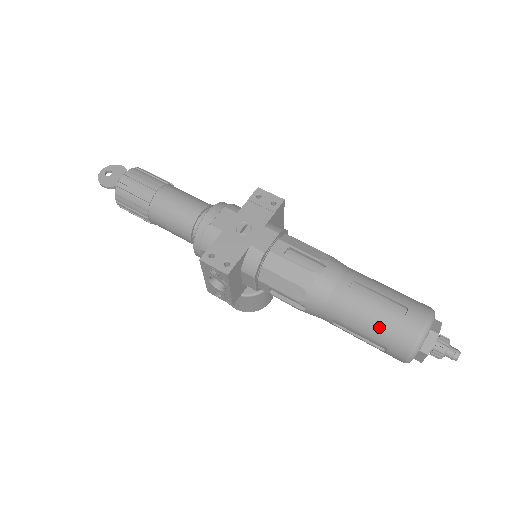
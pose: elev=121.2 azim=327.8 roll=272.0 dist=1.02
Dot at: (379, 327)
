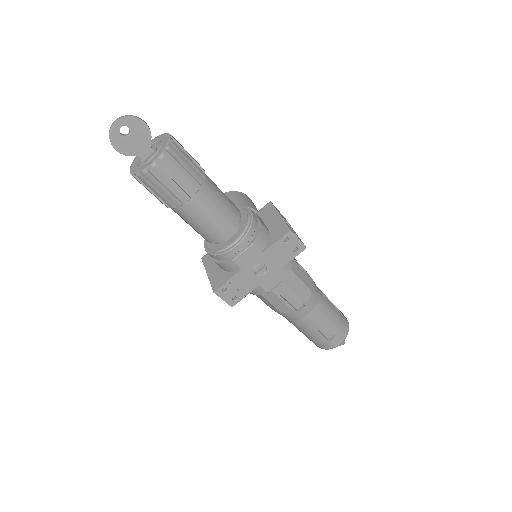
Dot at: (312, 338)
